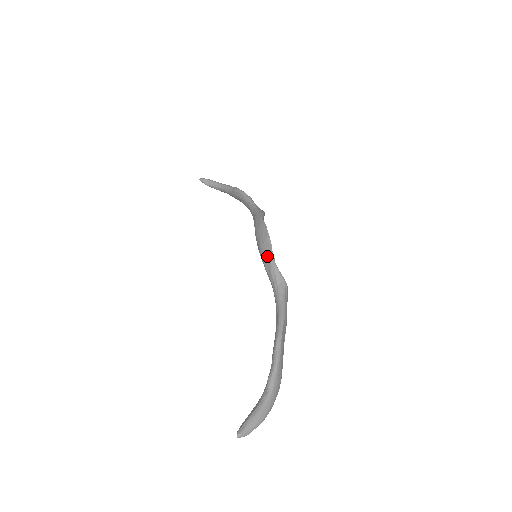
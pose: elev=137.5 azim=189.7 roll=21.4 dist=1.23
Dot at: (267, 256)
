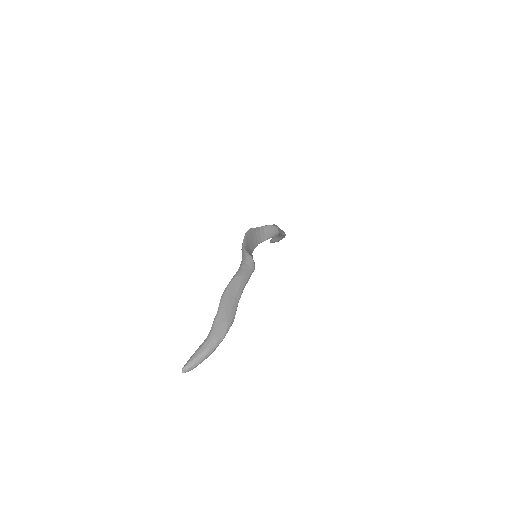
Dot at: occluded
